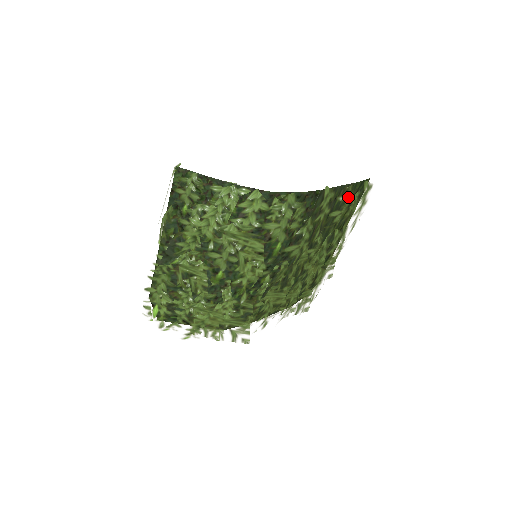
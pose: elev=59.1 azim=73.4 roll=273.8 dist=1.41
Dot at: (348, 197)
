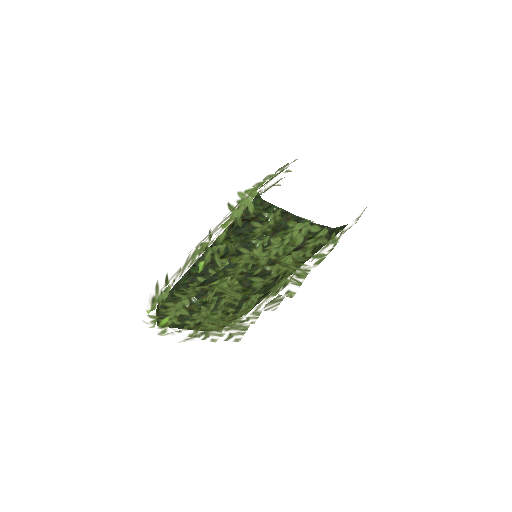
Dot at: occluded
